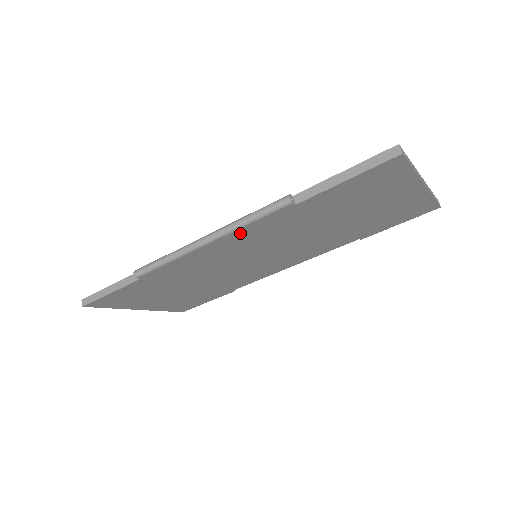
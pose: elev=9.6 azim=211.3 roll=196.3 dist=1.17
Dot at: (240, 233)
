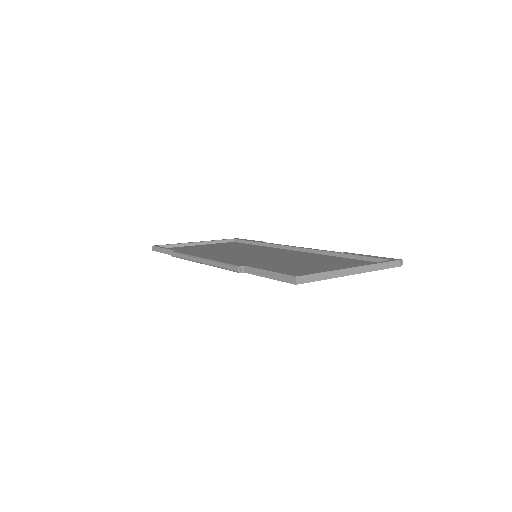
Dot at: occluded
